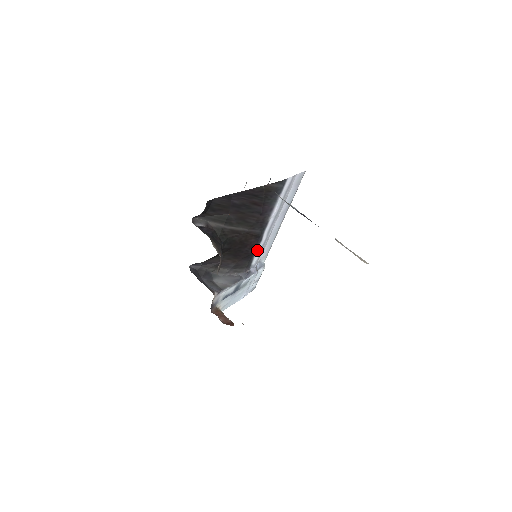
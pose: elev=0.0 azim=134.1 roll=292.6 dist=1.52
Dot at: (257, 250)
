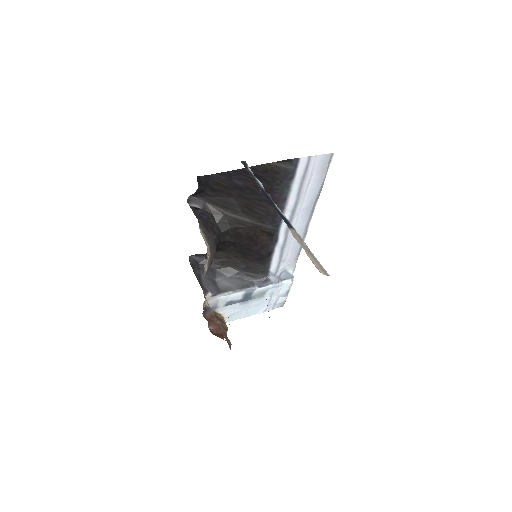
Dot at: (274, 253)
